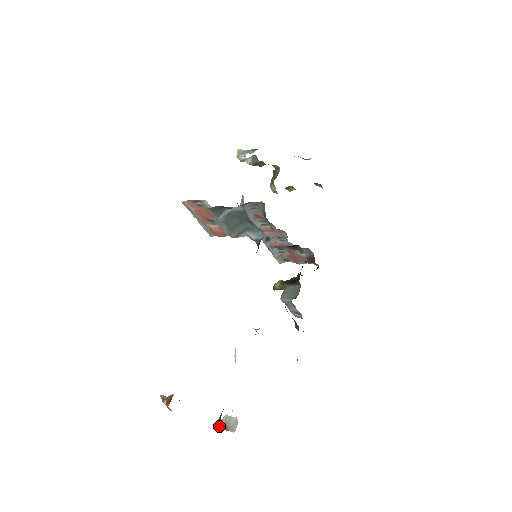
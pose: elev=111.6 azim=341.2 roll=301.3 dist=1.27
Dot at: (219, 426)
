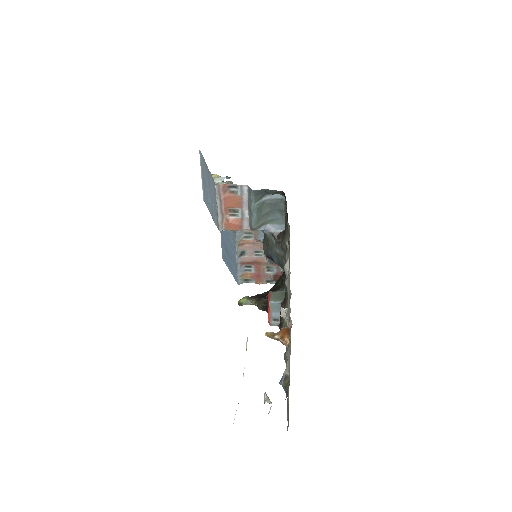
Dot at: (266, 400)
